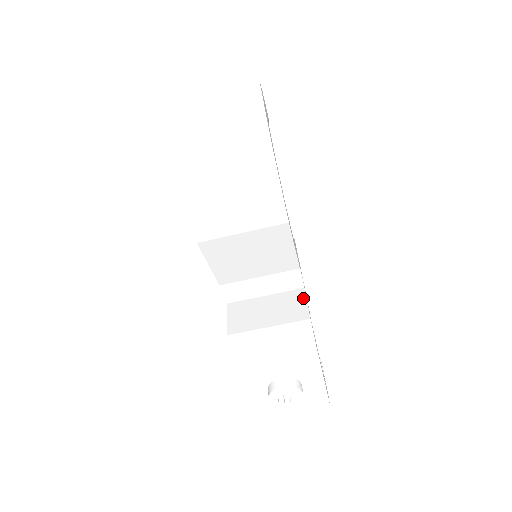
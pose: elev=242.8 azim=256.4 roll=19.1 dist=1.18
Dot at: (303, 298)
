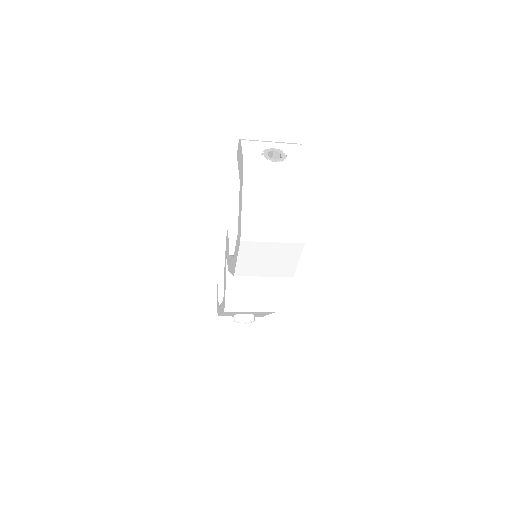
Dot at: (275, 282)
